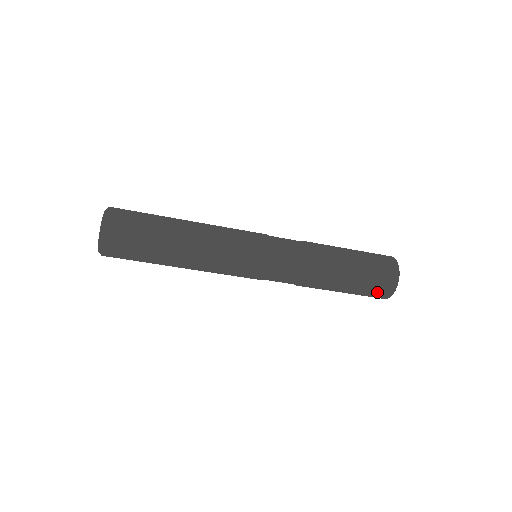
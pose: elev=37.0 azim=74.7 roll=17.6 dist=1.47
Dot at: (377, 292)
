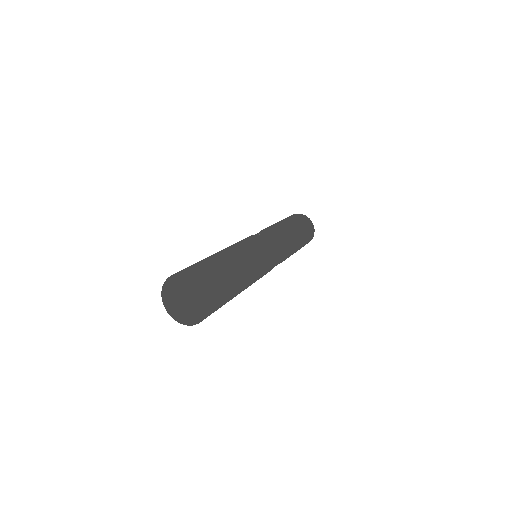
Dot at: occluded
